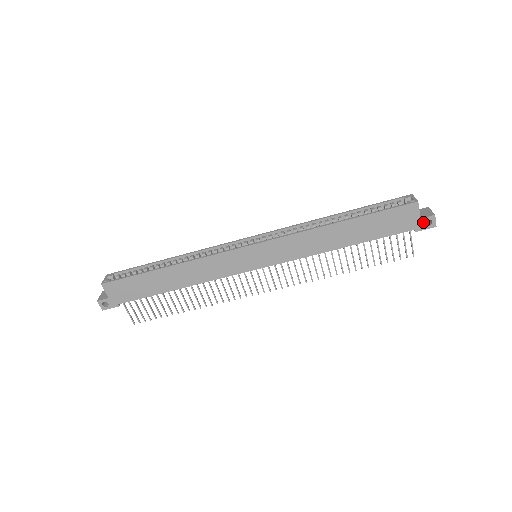
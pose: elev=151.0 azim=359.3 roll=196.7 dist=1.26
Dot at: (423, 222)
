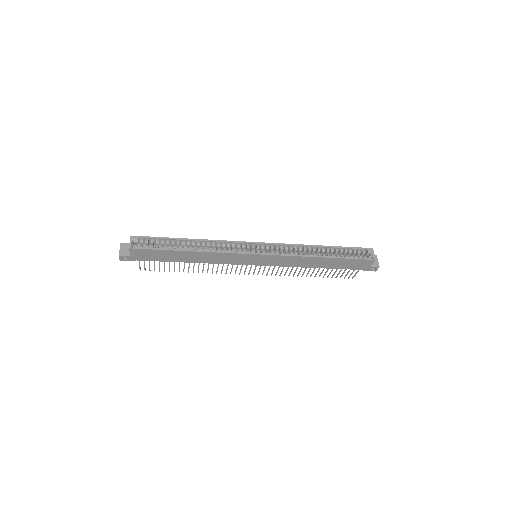
Dot at: (371, 268)
